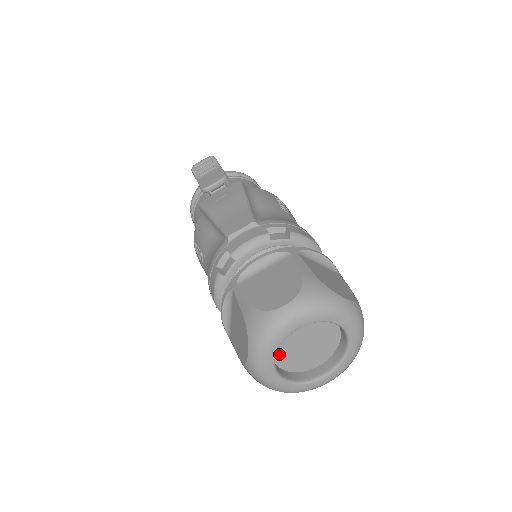
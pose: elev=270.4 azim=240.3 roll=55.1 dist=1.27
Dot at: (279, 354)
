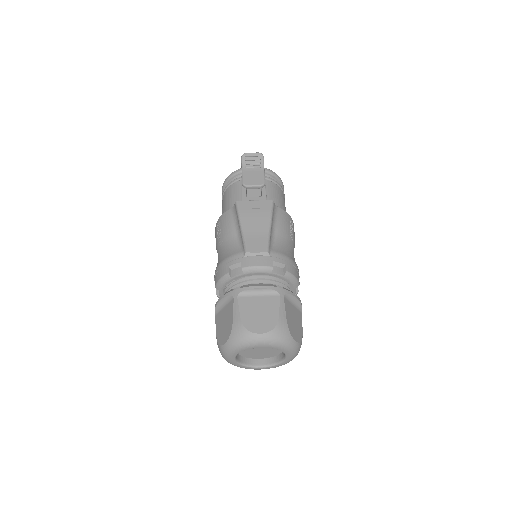
Dot at: occluded
